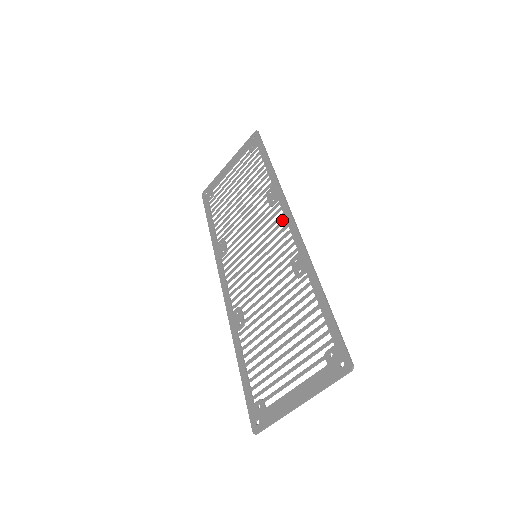
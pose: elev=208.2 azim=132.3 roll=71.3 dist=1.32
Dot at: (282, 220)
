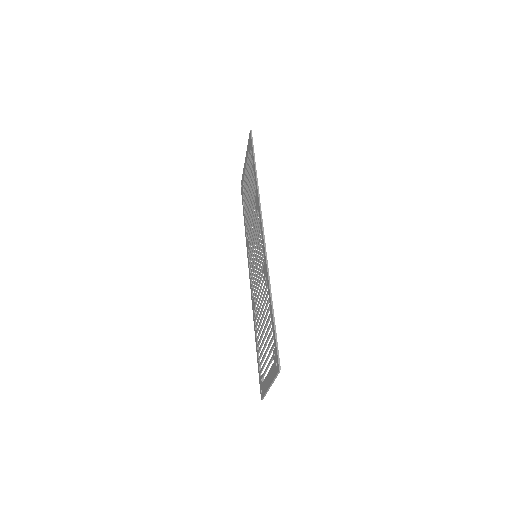
Dot at: occluded
